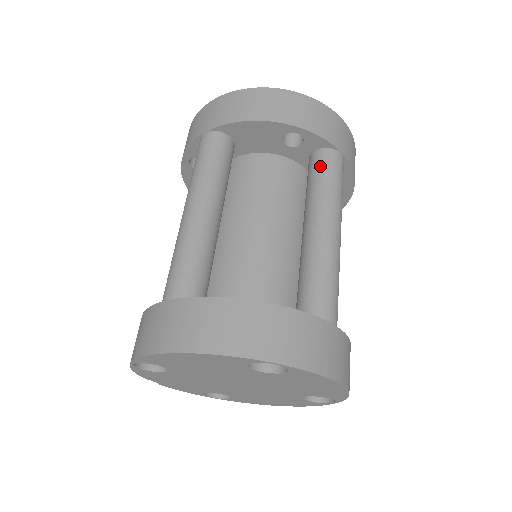
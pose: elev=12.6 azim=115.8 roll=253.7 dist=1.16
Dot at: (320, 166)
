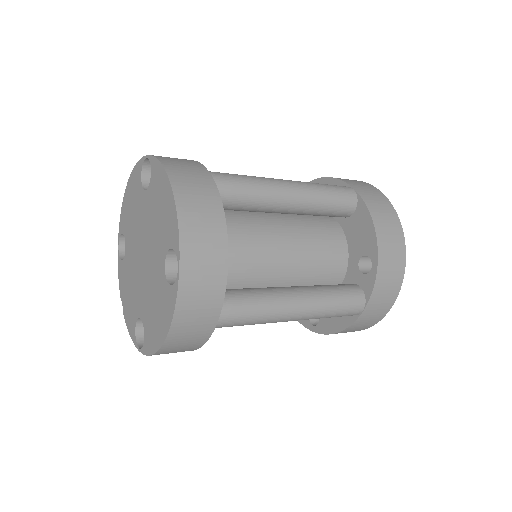
Dot at: occluded
